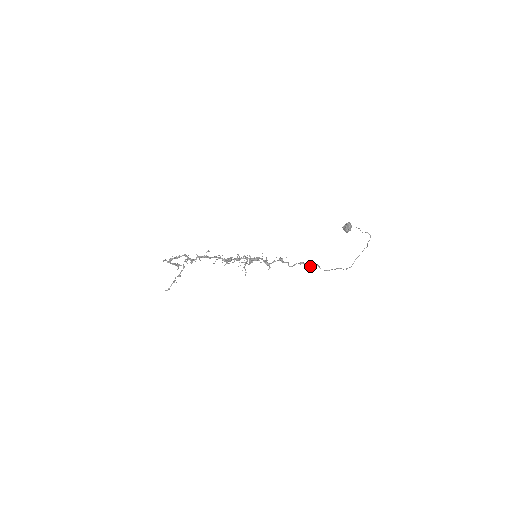
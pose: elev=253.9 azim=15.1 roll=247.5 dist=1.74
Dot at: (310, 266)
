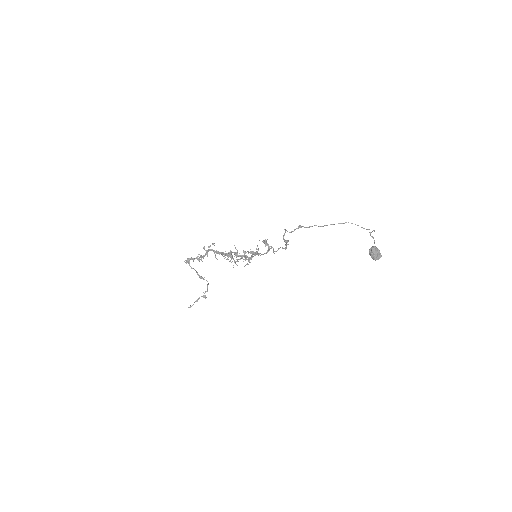
Dot at: (285, 240)
